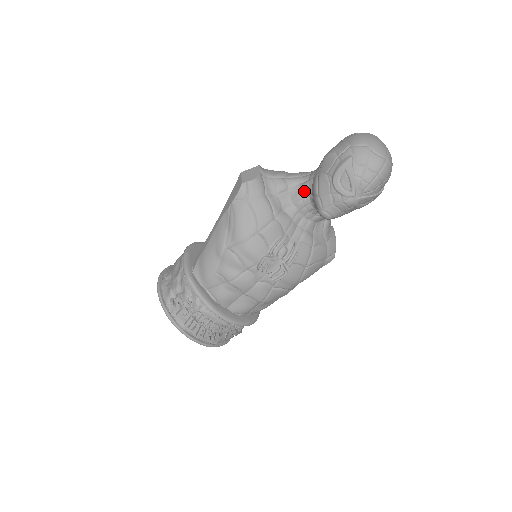
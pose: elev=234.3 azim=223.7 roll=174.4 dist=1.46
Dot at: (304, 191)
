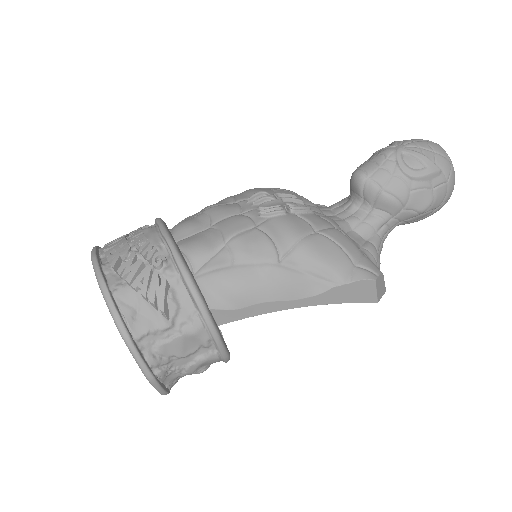
Dot at: occluded
